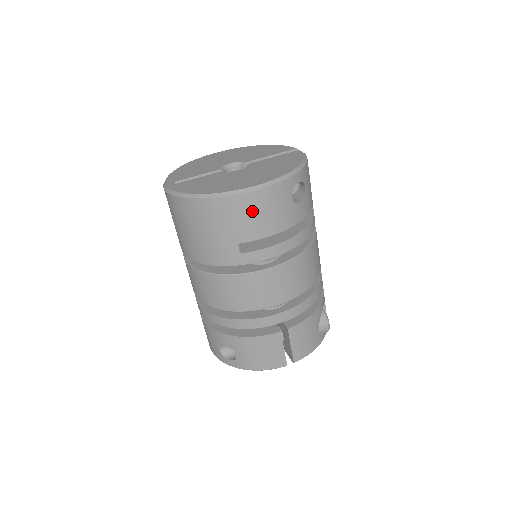
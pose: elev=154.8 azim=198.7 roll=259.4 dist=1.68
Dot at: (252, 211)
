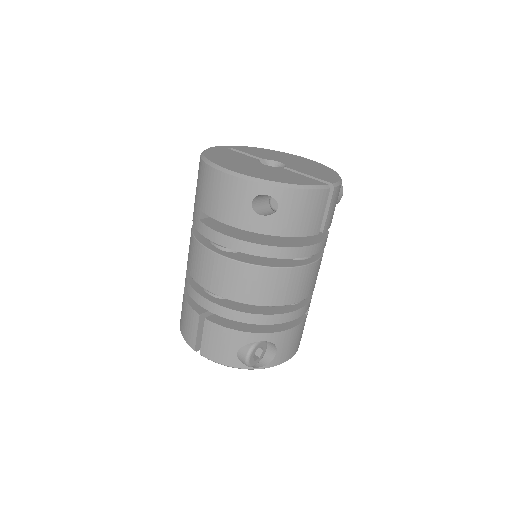
Dot at: (214, 188)
